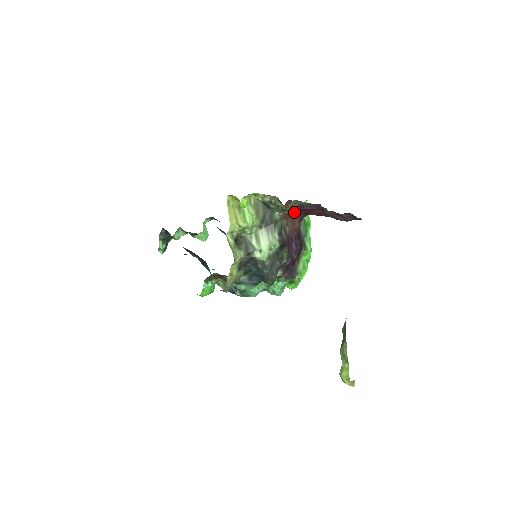
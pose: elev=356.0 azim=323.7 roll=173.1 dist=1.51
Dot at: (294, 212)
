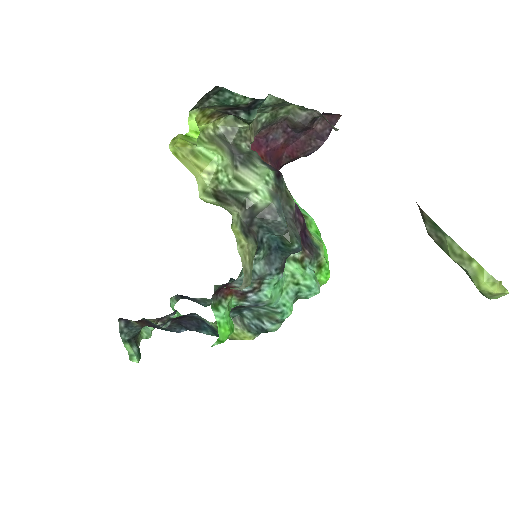
Dot at: (262, 157)
